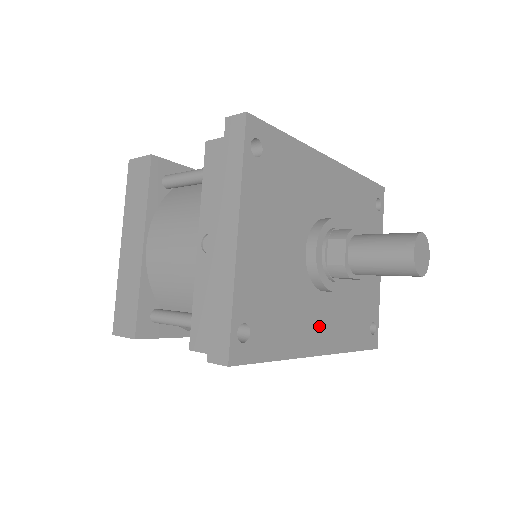
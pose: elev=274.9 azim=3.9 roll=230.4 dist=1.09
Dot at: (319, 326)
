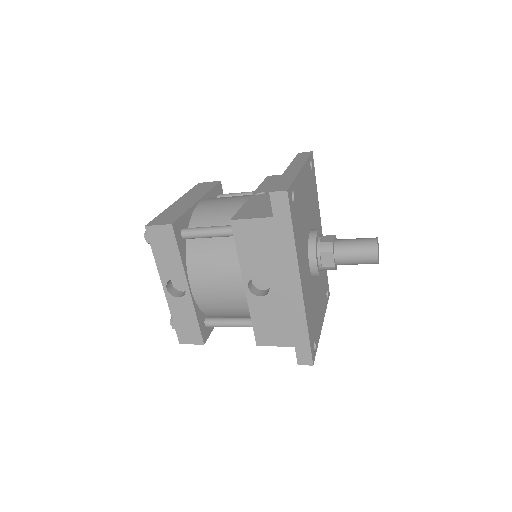
Dot at: (304, 273)
